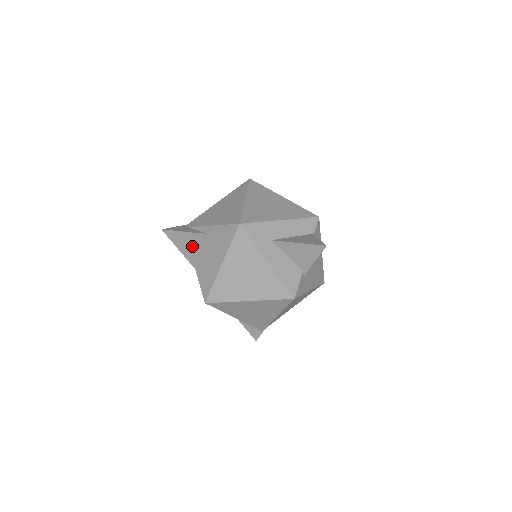
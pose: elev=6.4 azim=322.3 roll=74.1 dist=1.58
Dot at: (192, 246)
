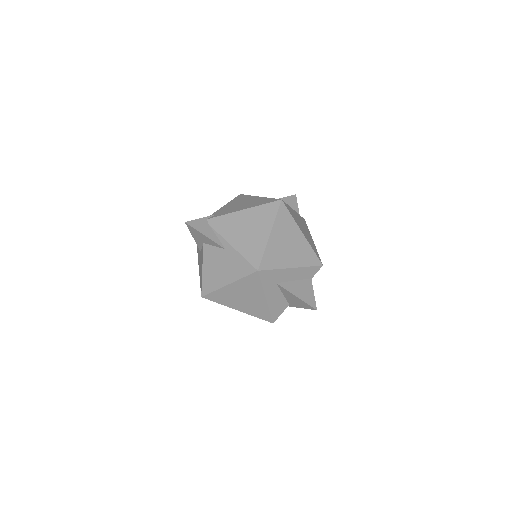
Dot at: (207, 244)
